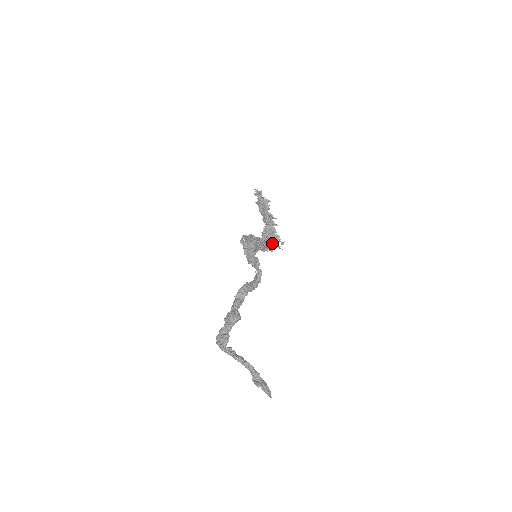
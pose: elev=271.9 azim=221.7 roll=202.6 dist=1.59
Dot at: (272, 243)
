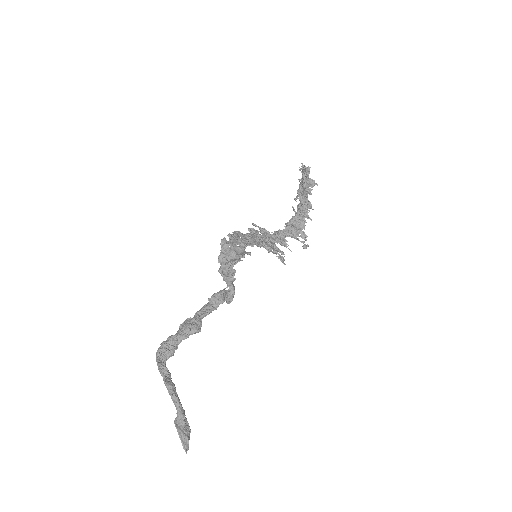
Dot at: (274, 251)
